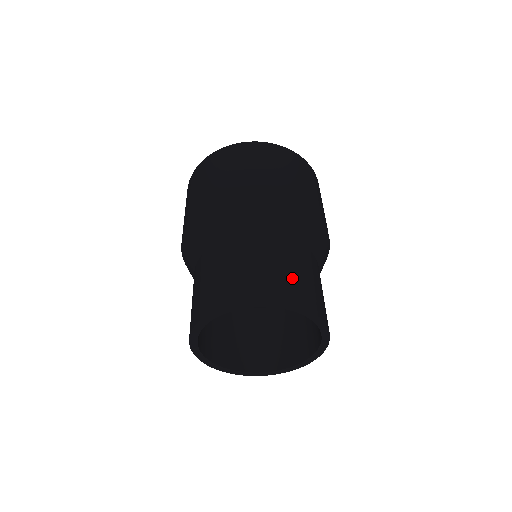
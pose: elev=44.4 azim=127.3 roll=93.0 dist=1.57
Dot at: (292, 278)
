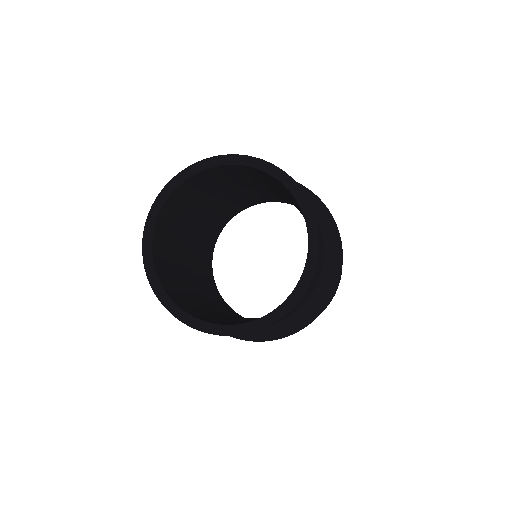
Dot at: occluded
